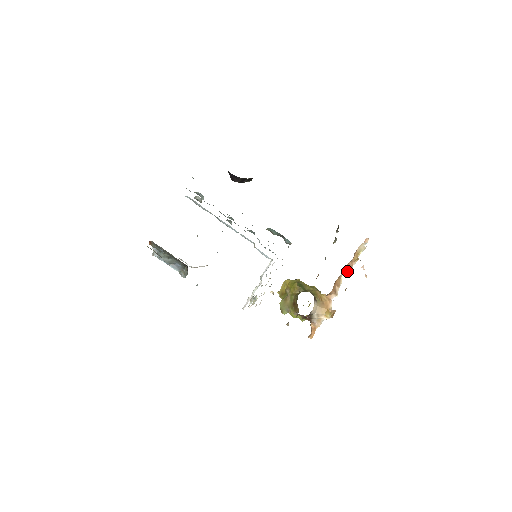
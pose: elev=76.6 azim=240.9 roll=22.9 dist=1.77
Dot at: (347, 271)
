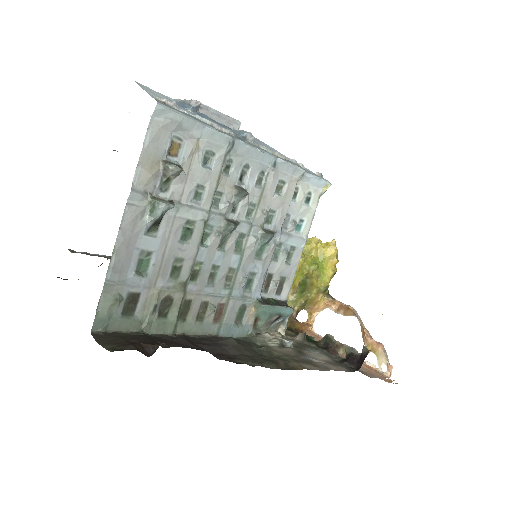
Dot at: (361, 326)
